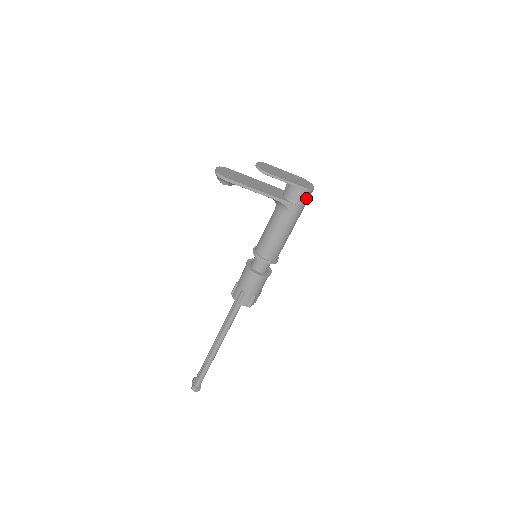
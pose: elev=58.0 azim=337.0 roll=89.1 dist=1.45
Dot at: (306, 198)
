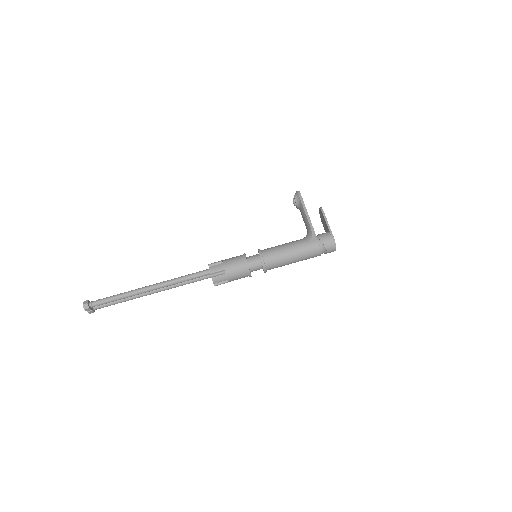
Dot at: (327, 245)
